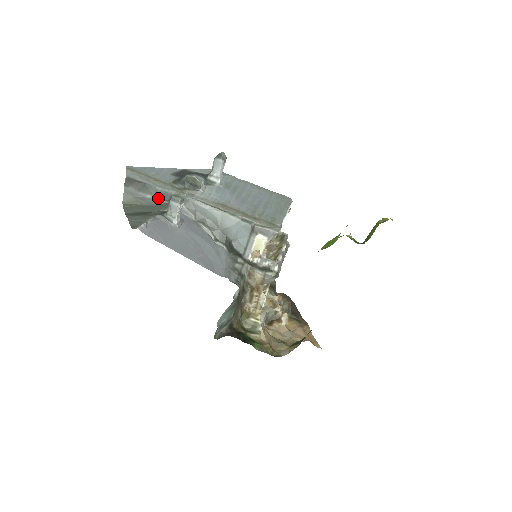
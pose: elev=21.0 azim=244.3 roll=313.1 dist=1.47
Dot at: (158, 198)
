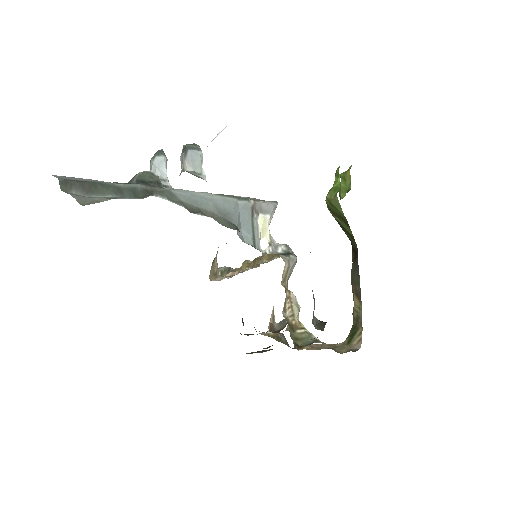
Dot at: occluded
